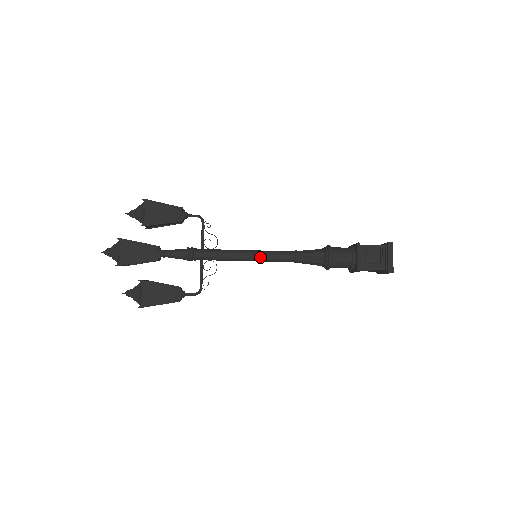
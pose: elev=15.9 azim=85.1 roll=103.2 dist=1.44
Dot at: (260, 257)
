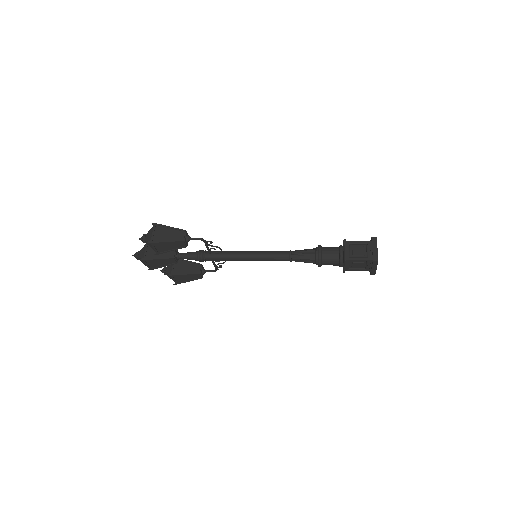
Dot at: occluded
